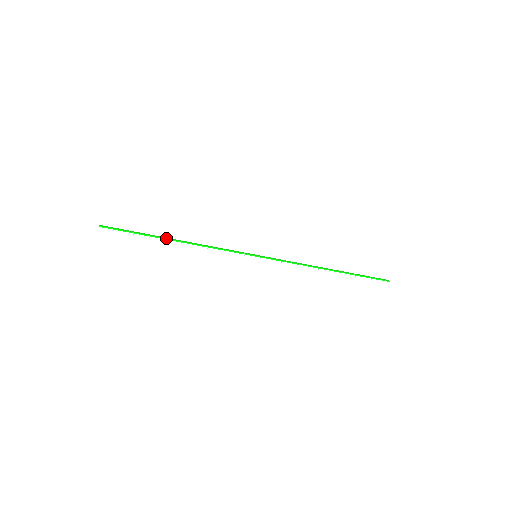
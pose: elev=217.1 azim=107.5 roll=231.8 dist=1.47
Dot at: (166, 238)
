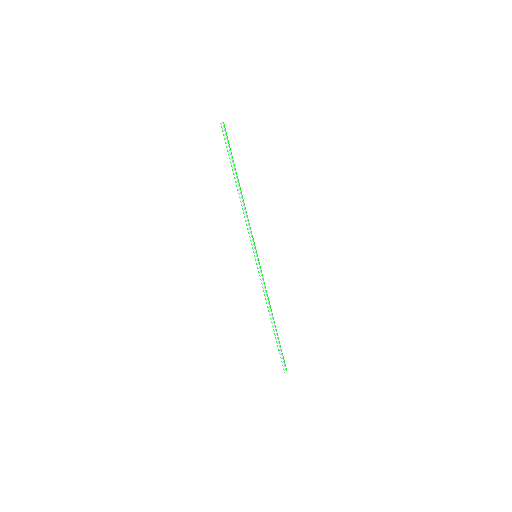
Dot at: occluded
